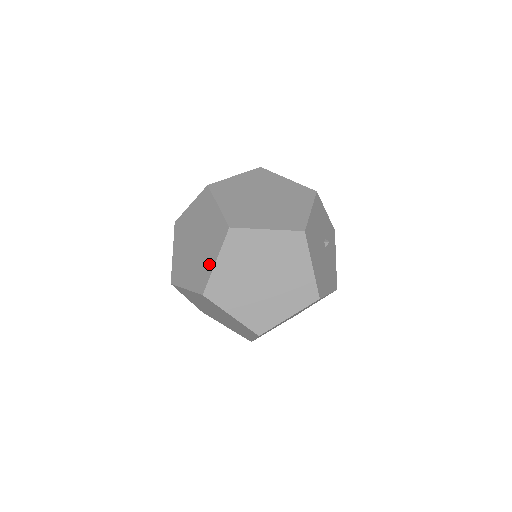
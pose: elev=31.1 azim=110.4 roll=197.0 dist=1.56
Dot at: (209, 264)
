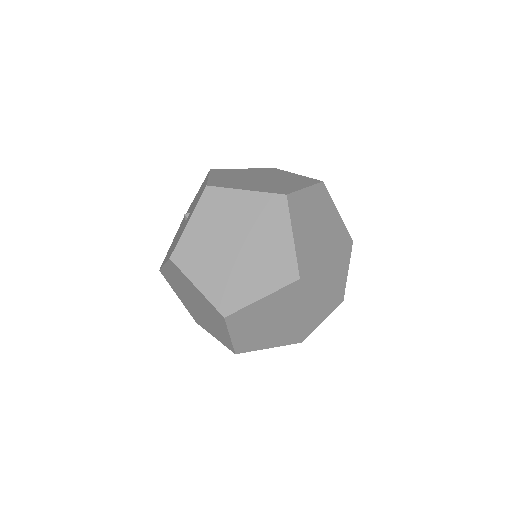
Dot at: (294, 186)
